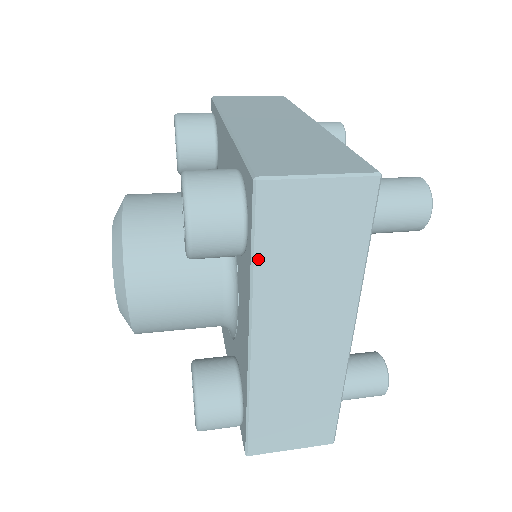
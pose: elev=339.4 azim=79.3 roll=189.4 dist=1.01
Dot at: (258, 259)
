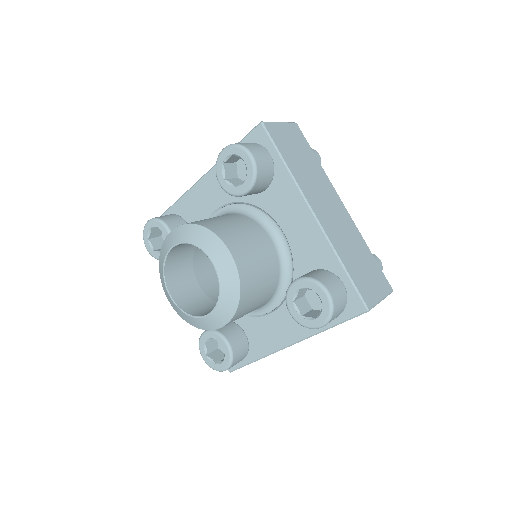
Dot at: occluded
